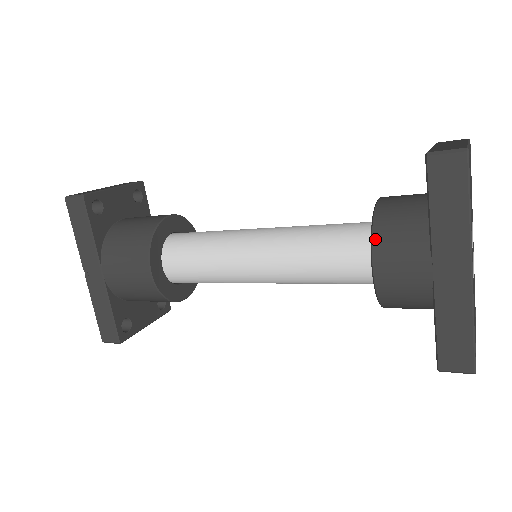
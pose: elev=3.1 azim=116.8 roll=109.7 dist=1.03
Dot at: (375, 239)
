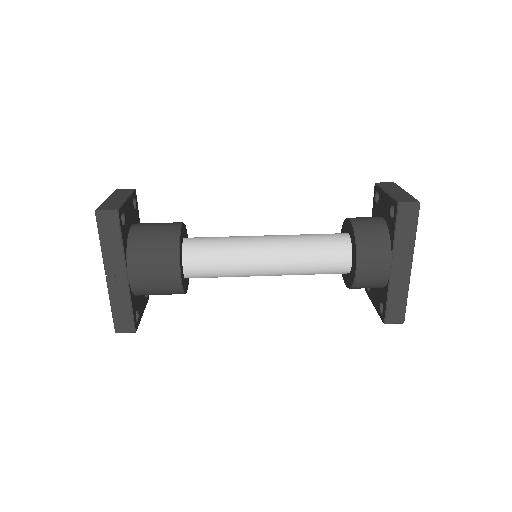
Dot at: (359, 249)
